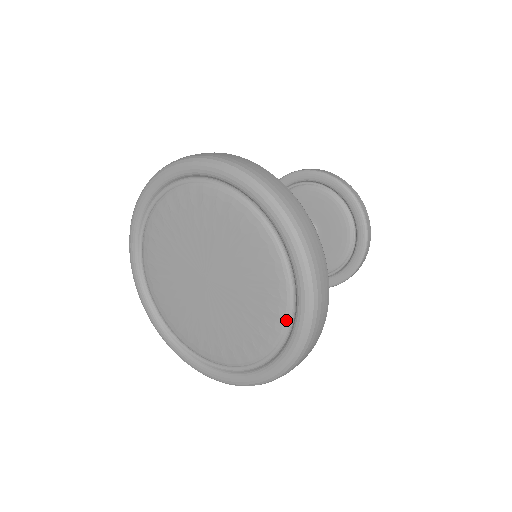
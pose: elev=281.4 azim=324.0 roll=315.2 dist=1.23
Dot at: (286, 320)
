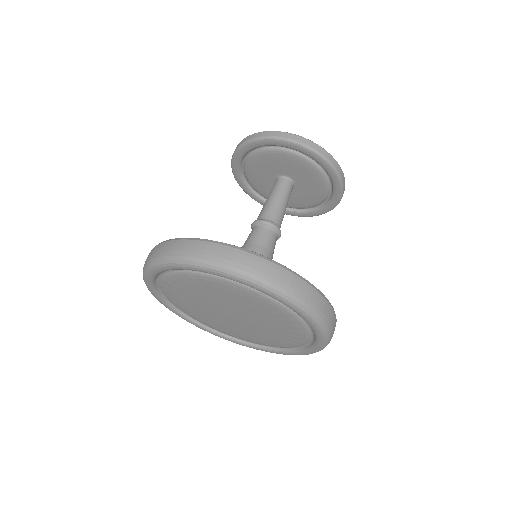
Dot at: (301, 322)
